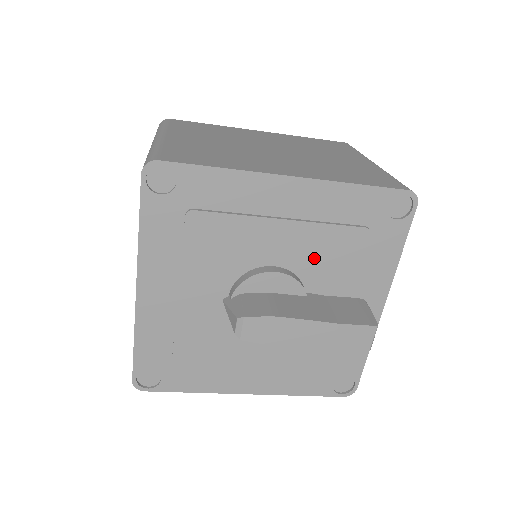
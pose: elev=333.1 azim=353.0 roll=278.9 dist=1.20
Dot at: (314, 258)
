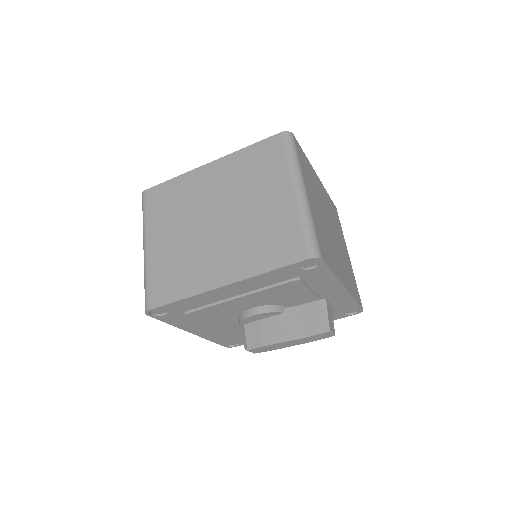
Dot at: (274, 298)
